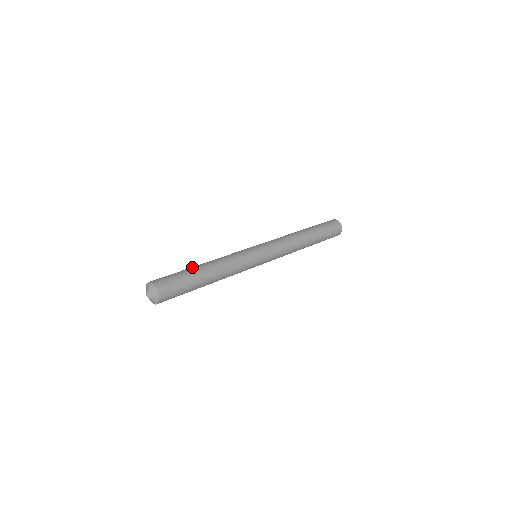
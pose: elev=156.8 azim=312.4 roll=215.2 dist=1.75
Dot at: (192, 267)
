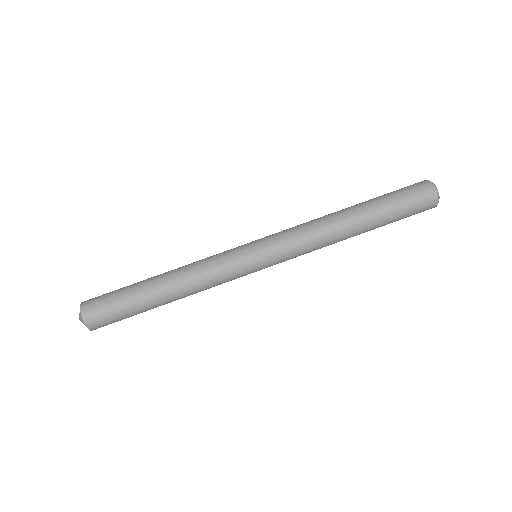
Dot at: (145, 291)
